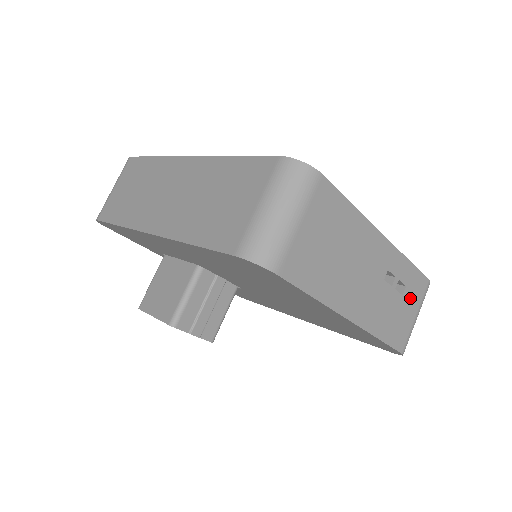
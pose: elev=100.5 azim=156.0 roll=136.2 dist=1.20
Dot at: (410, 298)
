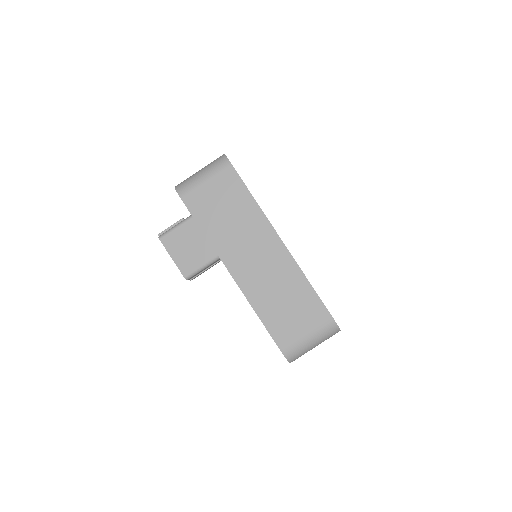
Dot at: occluded
